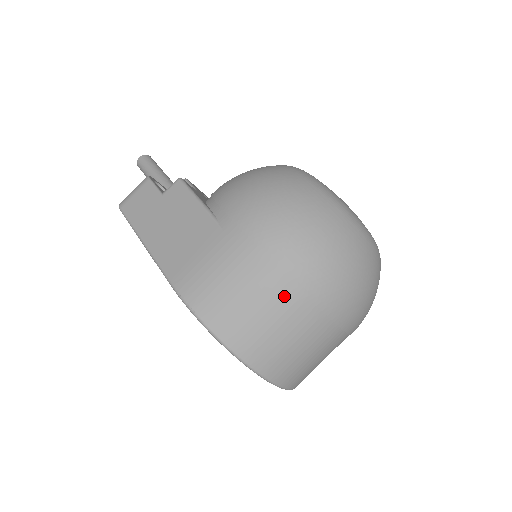
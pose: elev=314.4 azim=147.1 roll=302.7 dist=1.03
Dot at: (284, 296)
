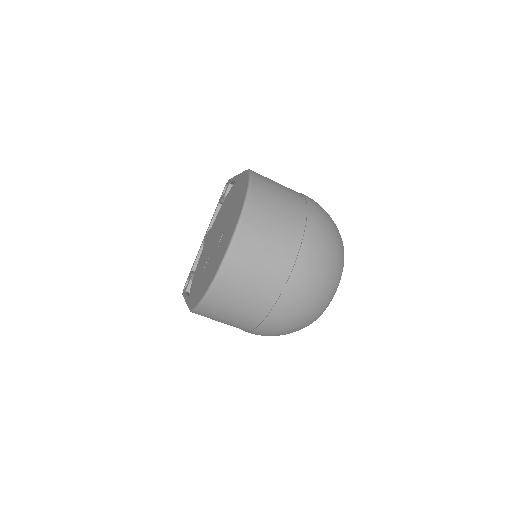
Dot at: (298, 208)
